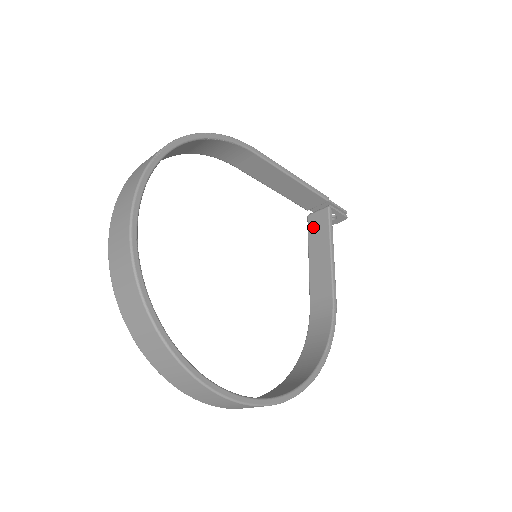
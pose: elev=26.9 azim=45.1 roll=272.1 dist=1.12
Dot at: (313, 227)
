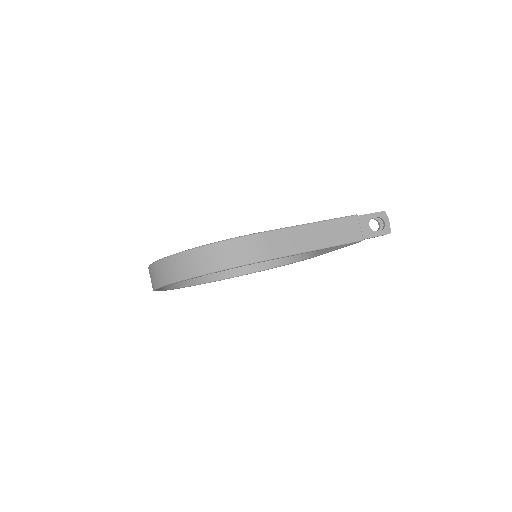
Dot at: occluded
